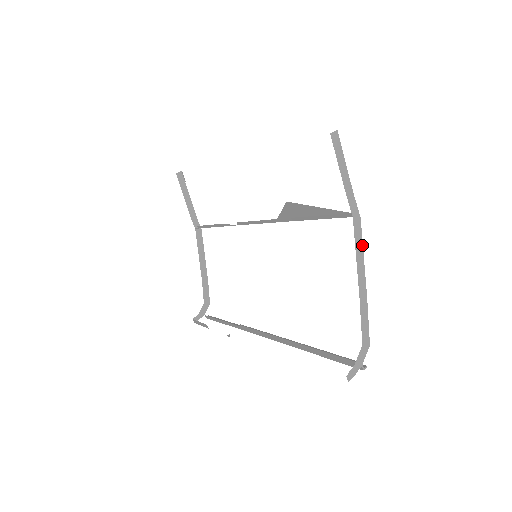
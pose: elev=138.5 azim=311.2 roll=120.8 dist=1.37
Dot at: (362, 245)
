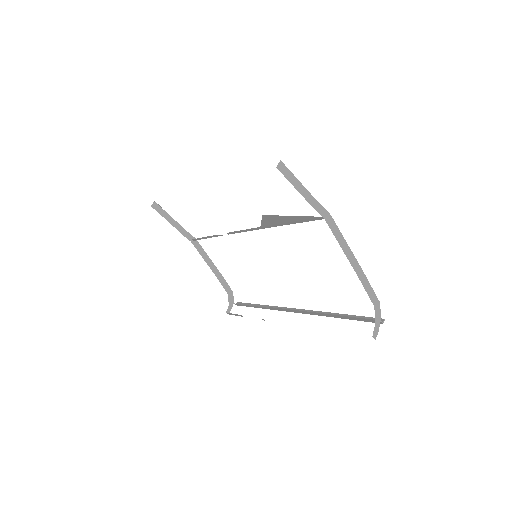
Dot at: (341, 235)
